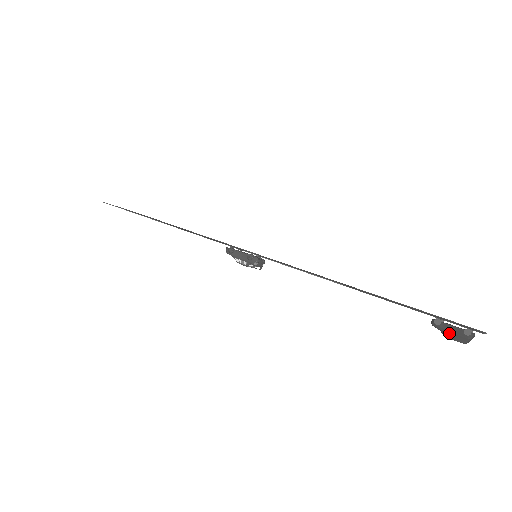
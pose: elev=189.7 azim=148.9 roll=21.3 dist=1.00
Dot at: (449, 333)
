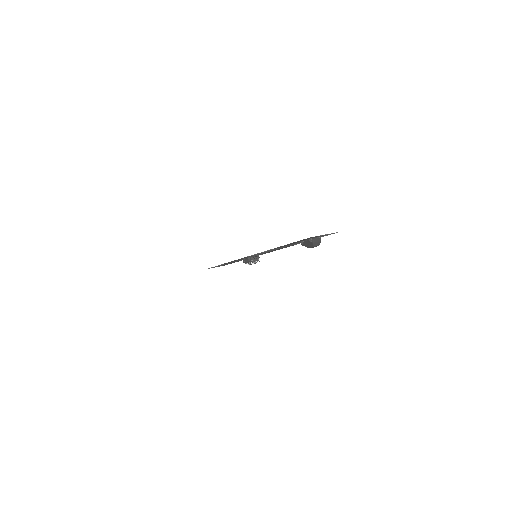
Dot at: (307, 245)
